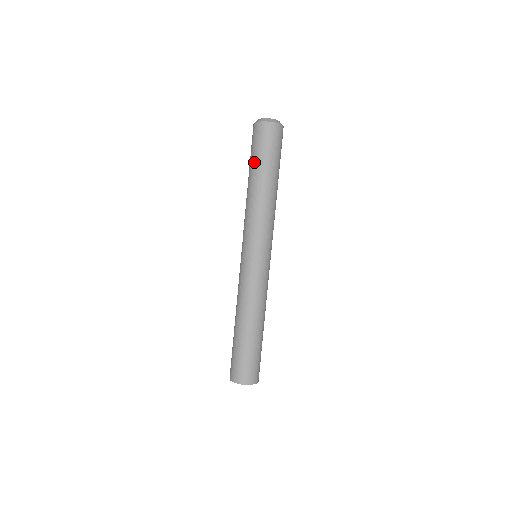
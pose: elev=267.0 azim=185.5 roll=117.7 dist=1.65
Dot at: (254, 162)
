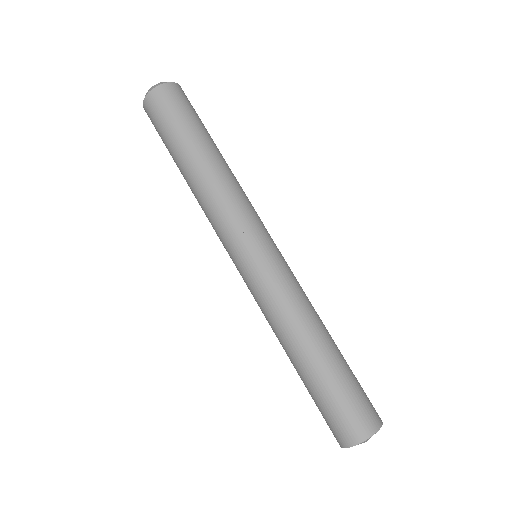
Dot at: (187, 131)
